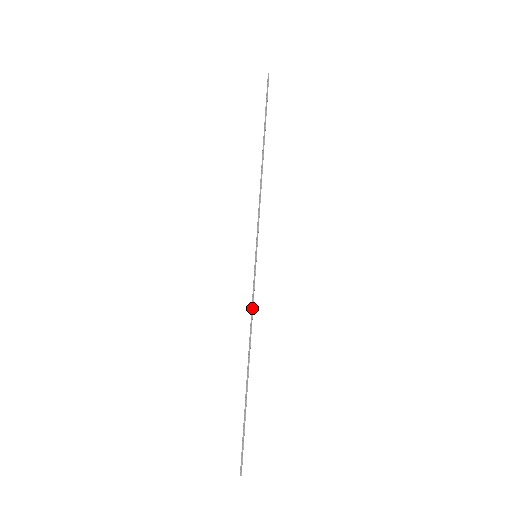
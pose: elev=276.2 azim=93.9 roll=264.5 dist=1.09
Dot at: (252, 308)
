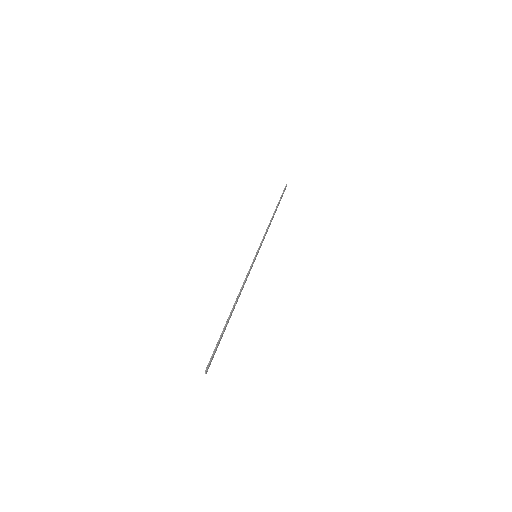
Dot at: (246, 279)
